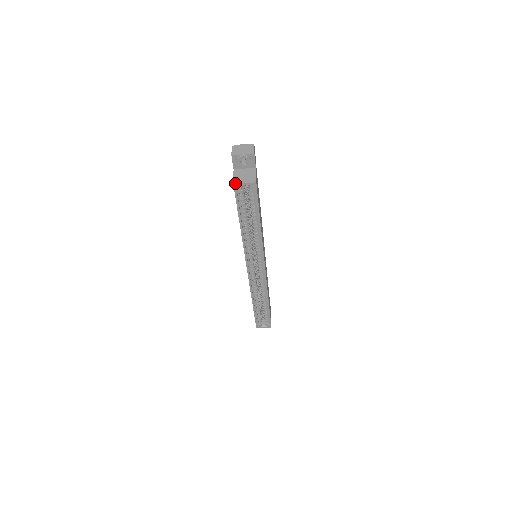
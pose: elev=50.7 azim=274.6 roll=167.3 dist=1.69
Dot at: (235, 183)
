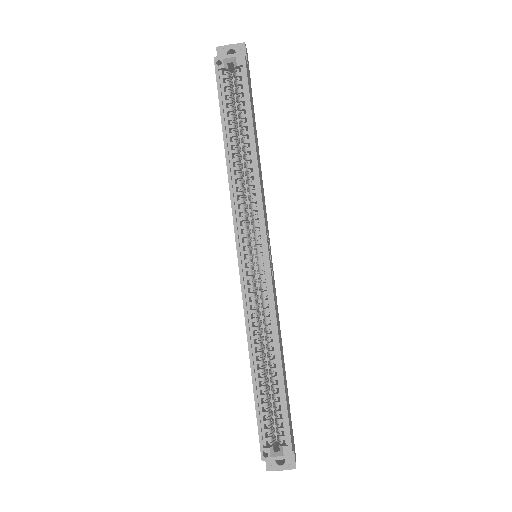
Dot at: (216, 57)
